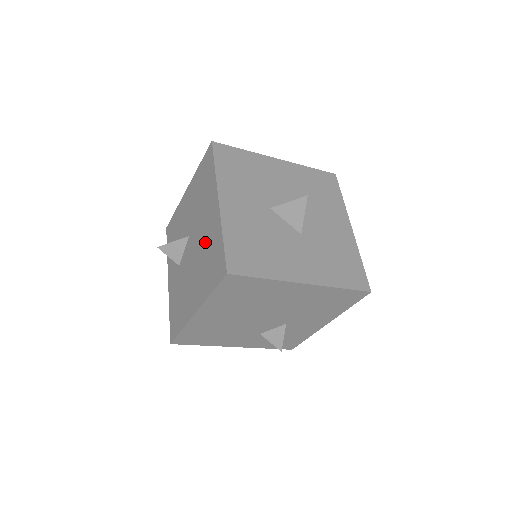
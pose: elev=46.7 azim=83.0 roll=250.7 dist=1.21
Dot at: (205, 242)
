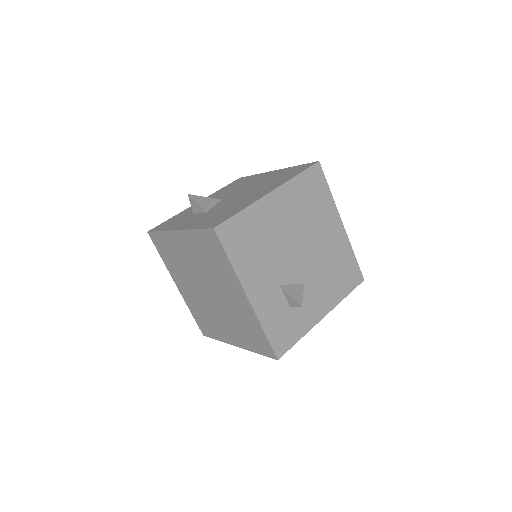
Dot at: (264, 181)
